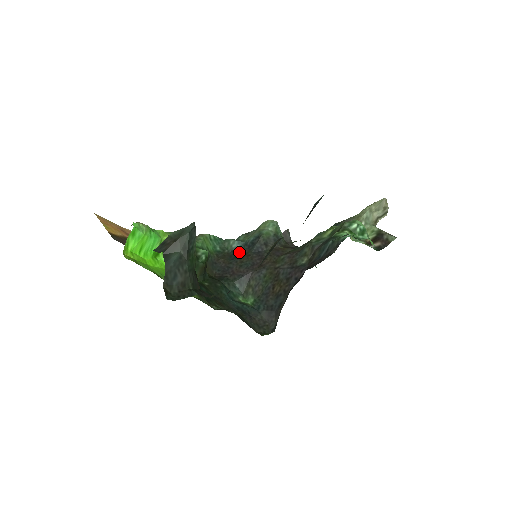
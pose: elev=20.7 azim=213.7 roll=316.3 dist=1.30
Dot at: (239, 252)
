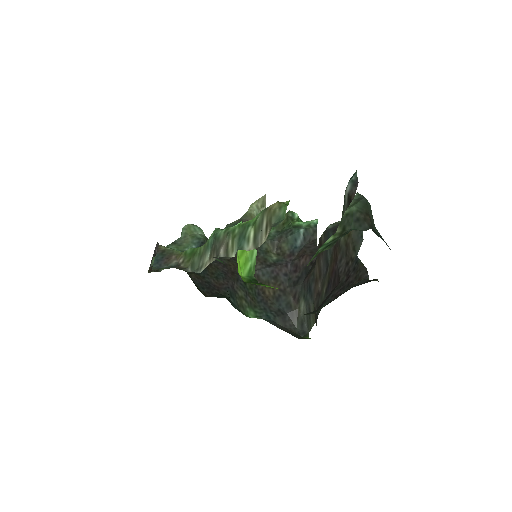
Dot at: occluded
